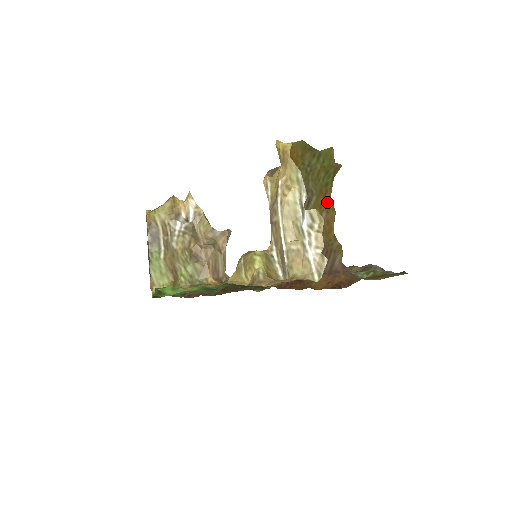
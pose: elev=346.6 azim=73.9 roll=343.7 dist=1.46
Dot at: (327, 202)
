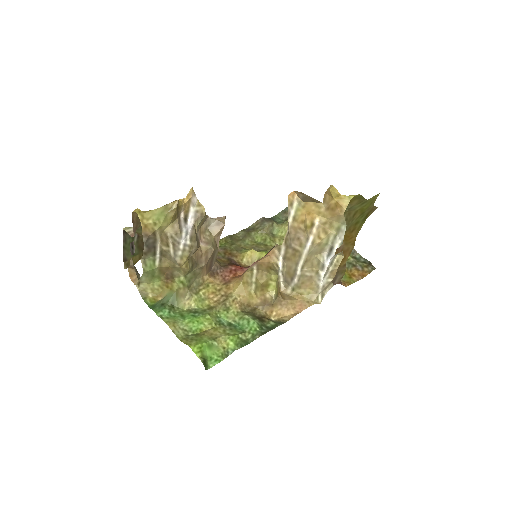
Dot at: (350, 238)
